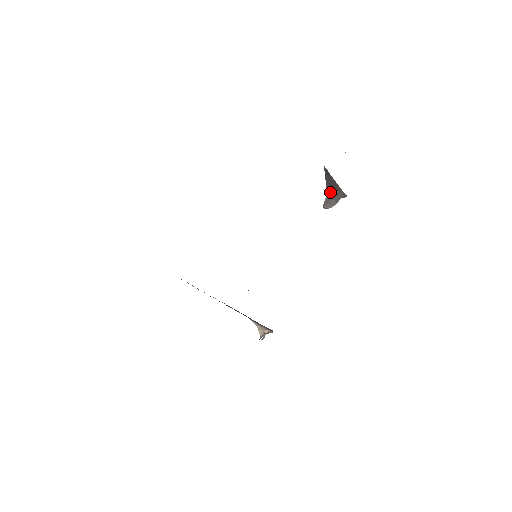
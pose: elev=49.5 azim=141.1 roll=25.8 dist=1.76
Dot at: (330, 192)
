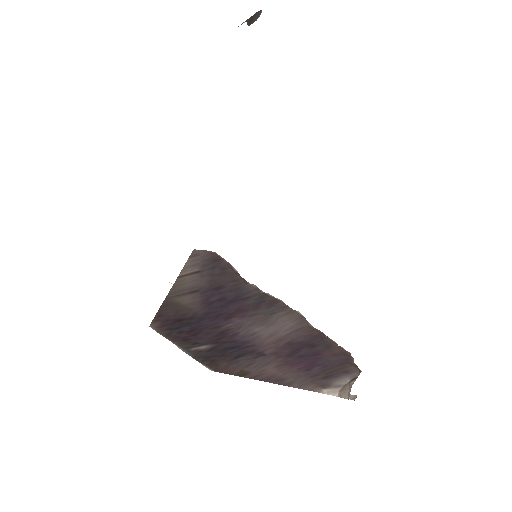
Dot at: (249, 19)
